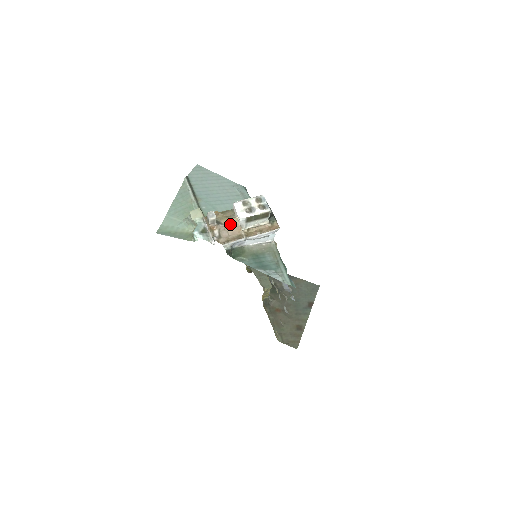
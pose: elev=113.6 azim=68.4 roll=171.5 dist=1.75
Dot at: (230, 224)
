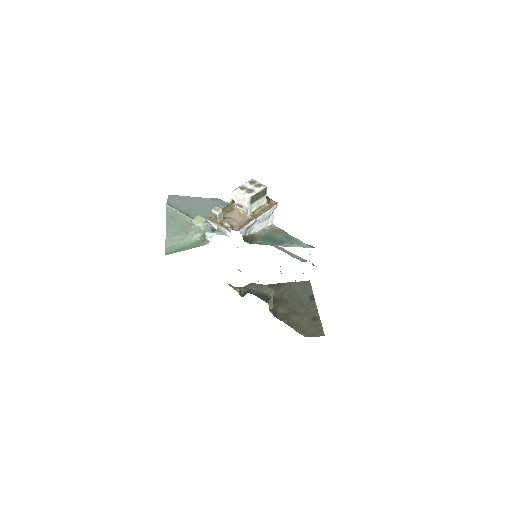
Dot at: (234, 215)
